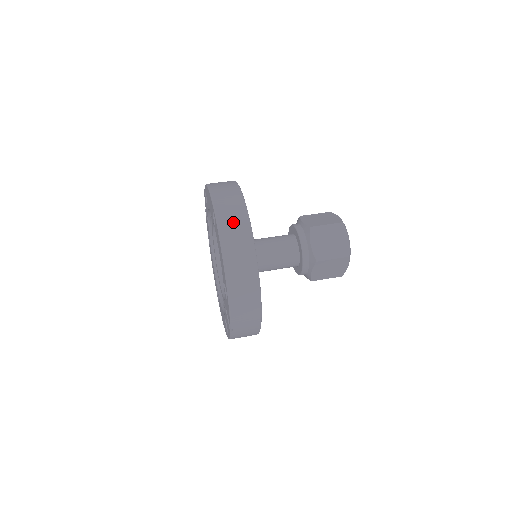
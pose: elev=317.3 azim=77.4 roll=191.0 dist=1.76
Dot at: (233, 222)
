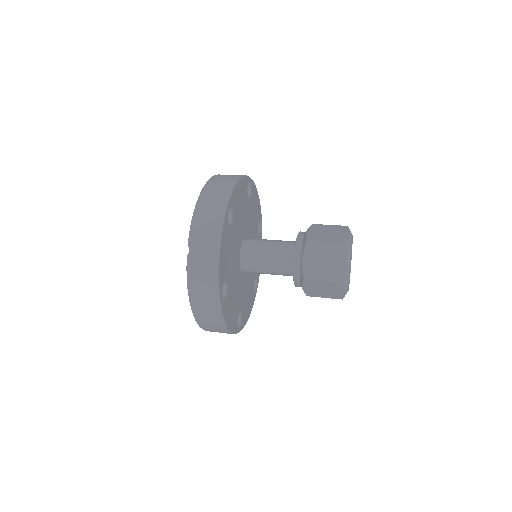
Dot at: occluded
